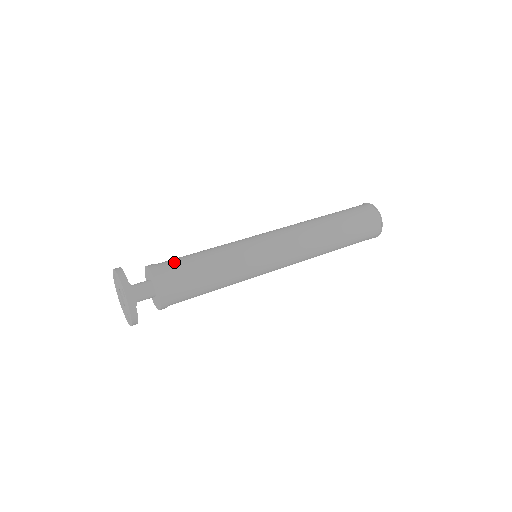
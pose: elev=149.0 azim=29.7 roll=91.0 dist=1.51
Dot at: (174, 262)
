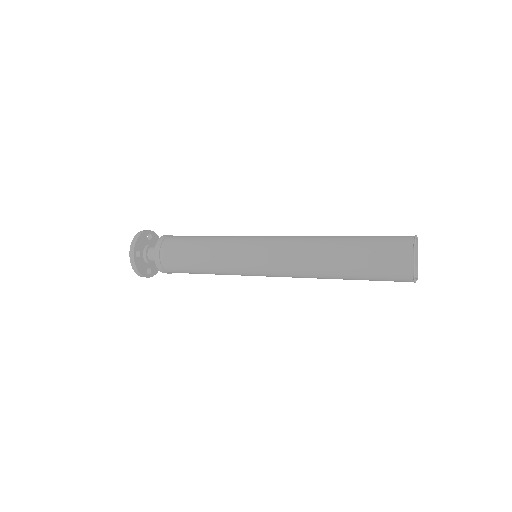
Dot at: (176, 241)
